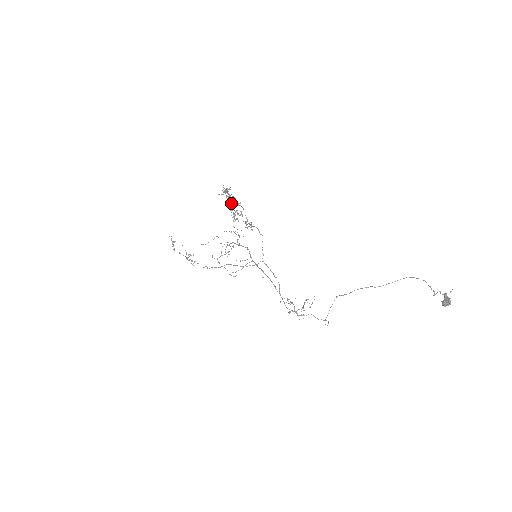
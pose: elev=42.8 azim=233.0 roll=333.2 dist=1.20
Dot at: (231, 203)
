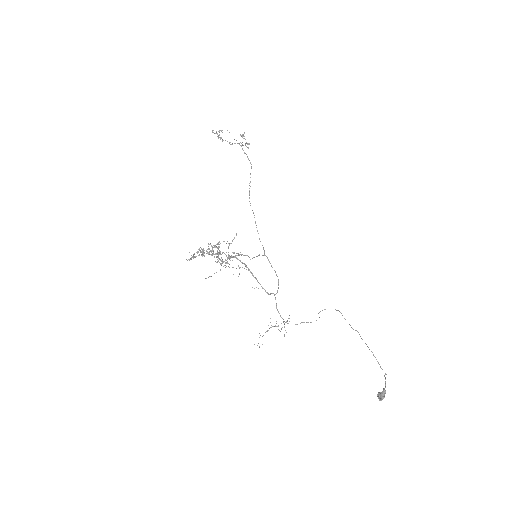
Dot at: (207, 249)
